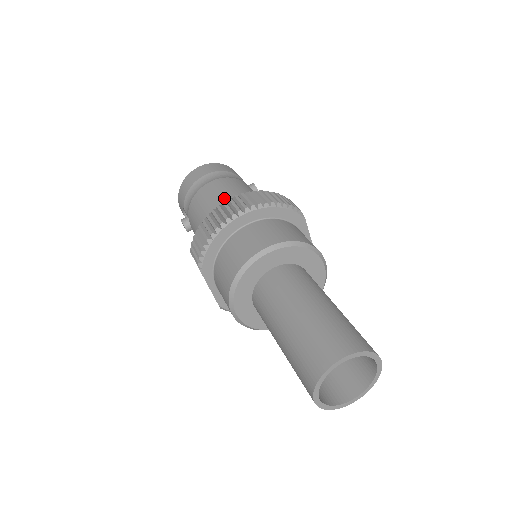
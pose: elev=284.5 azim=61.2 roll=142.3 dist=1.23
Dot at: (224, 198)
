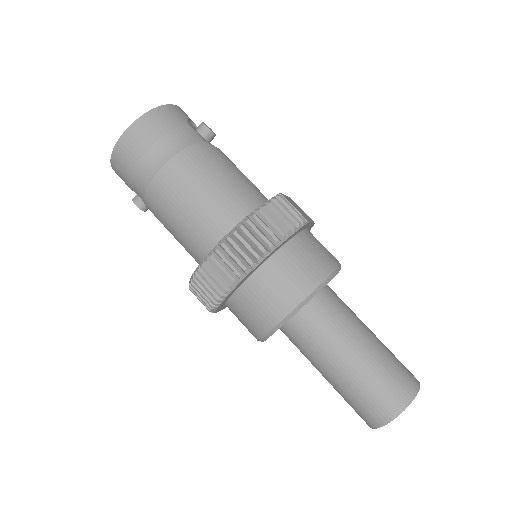
Dot at: (198, 207)
